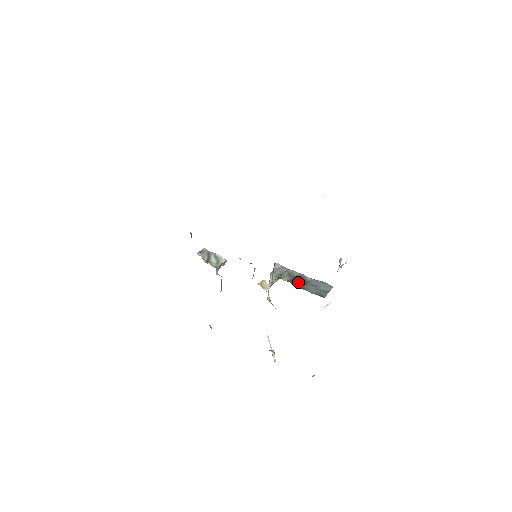
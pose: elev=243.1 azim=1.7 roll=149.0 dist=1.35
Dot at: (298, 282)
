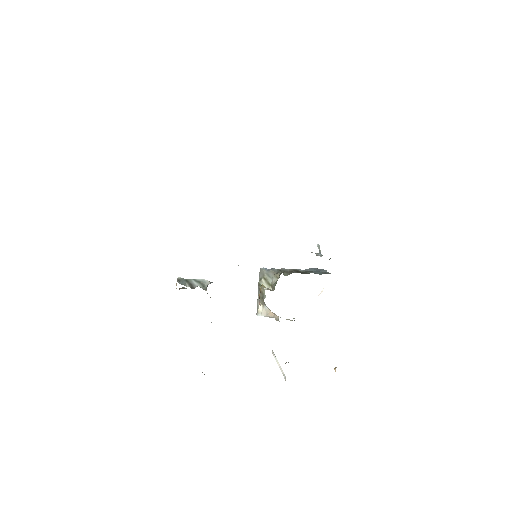
Dot at: (299, 272)
